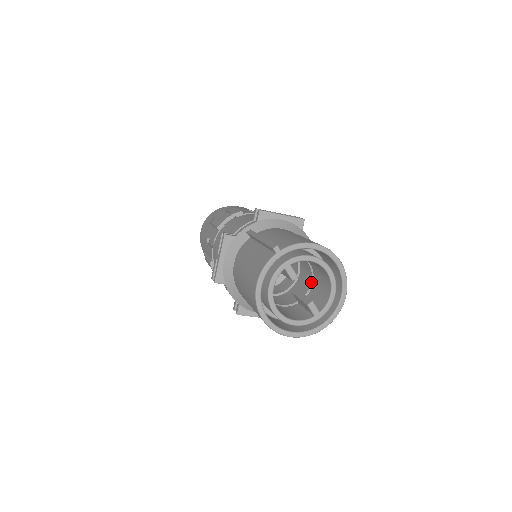
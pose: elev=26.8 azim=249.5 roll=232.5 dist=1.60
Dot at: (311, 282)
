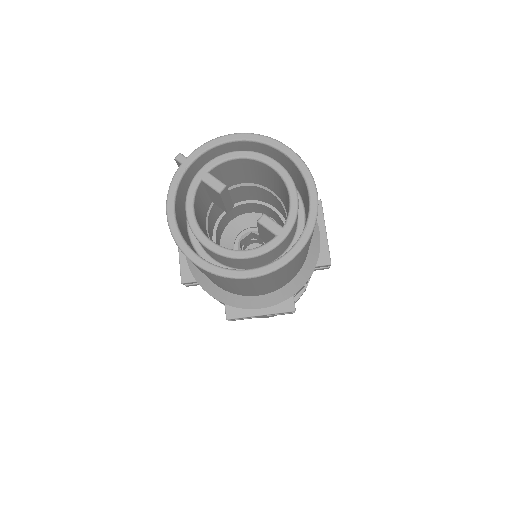
Dot at: (286, 217)
